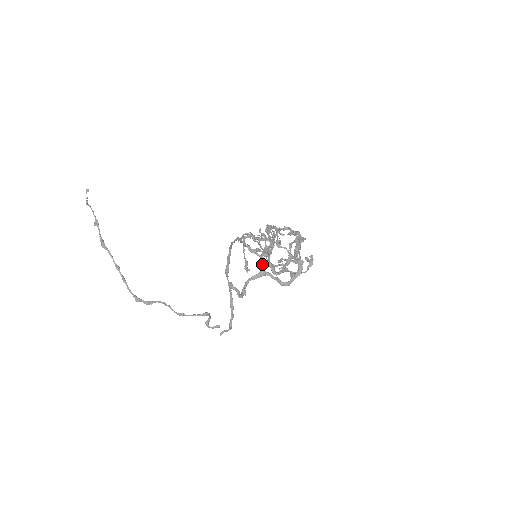
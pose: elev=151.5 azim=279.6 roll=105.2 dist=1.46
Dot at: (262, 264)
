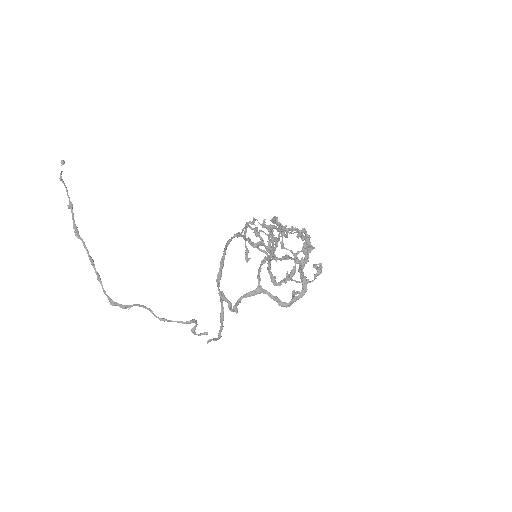
Dot at: (259, 279)
